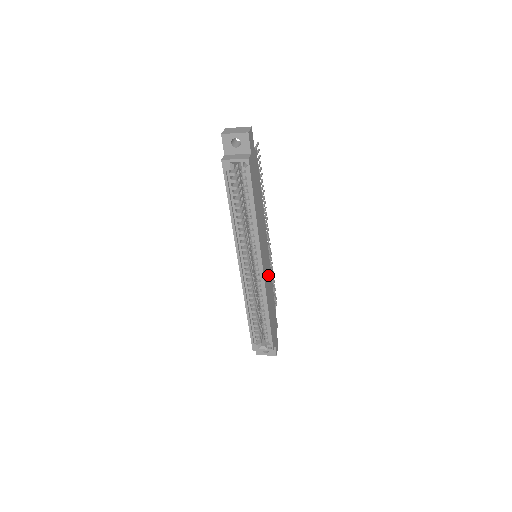
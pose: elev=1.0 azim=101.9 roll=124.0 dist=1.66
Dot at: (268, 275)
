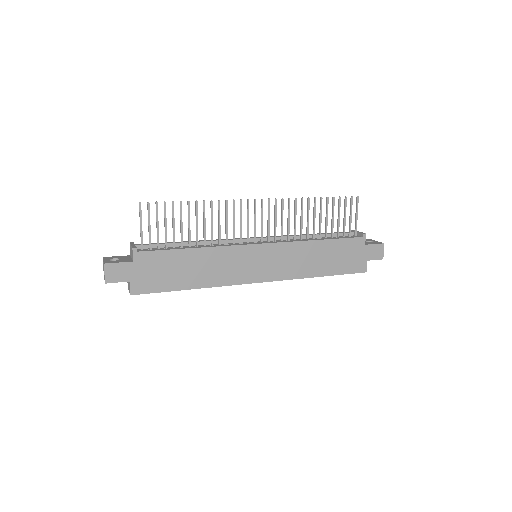
Dot at: (284, 258)
